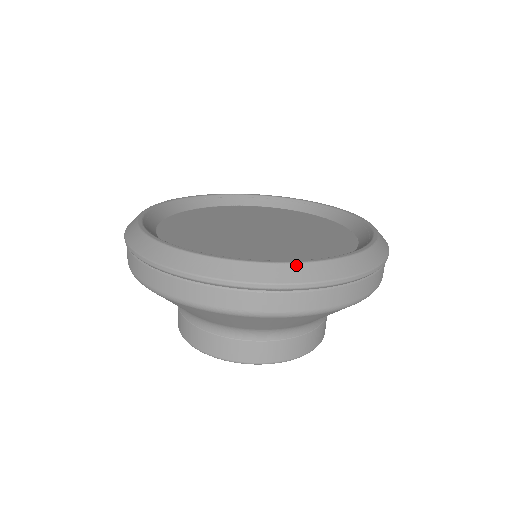
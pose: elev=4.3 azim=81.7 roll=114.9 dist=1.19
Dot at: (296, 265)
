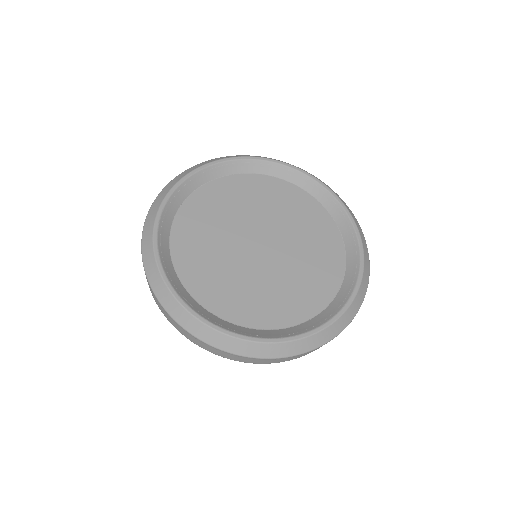
Dot at: (337, 322)
